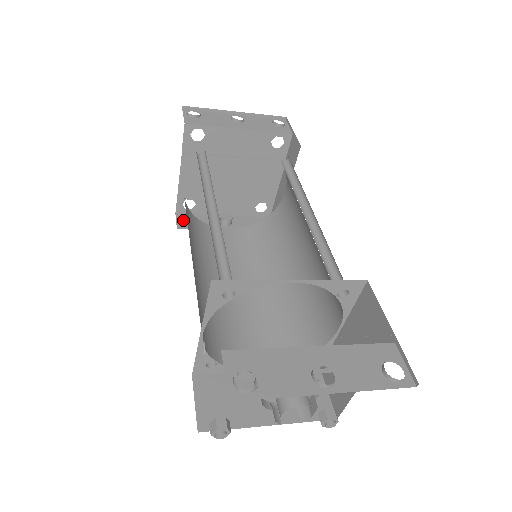
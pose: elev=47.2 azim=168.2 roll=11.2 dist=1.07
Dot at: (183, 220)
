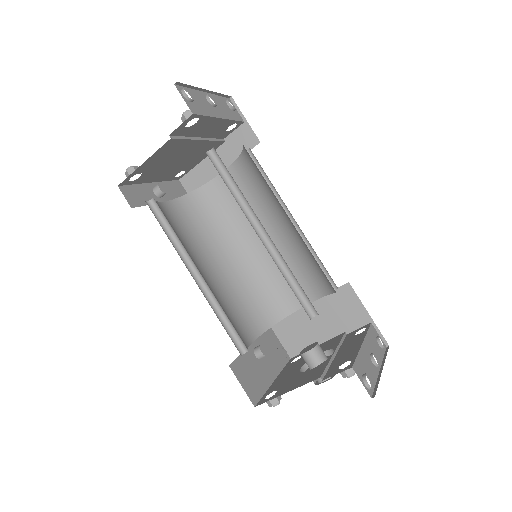
Dot at: (129, 195)
